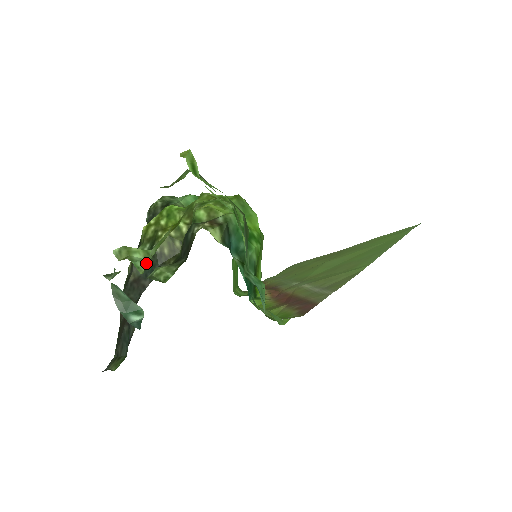
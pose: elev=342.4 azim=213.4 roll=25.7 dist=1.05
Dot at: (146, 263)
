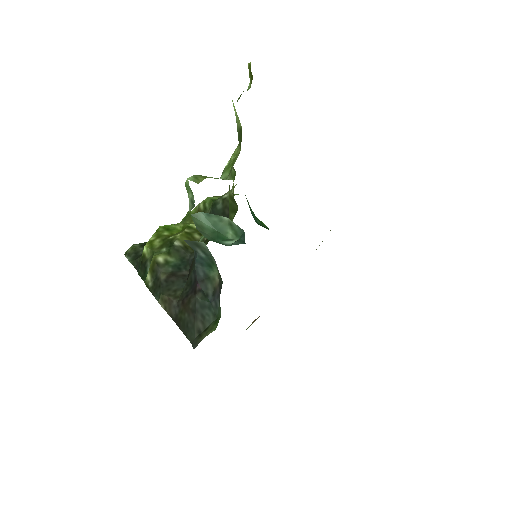
Dot at: occluded
